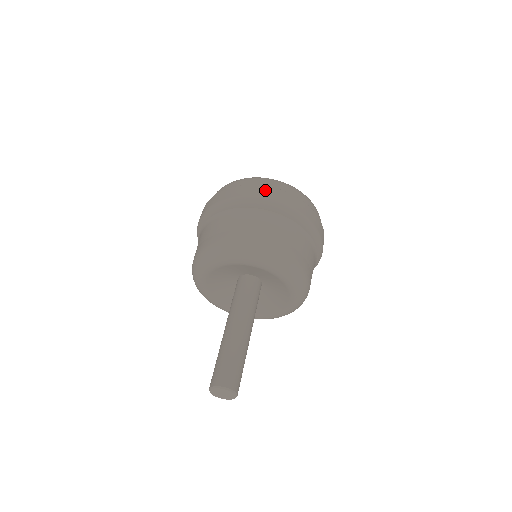
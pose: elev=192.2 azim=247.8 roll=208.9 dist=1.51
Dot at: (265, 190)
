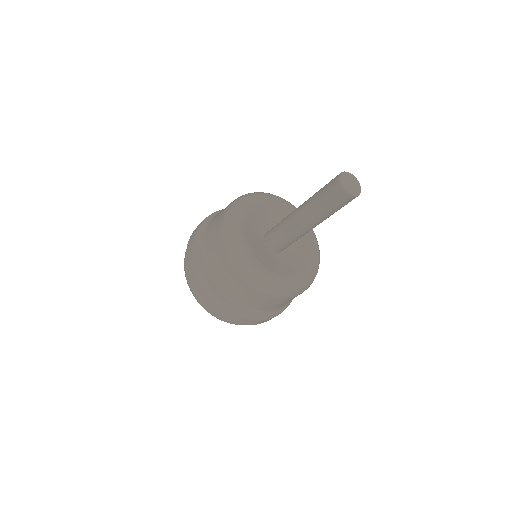
Dot at: occluded
